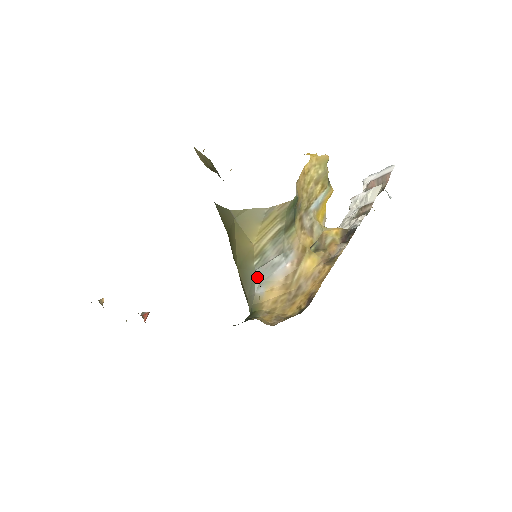
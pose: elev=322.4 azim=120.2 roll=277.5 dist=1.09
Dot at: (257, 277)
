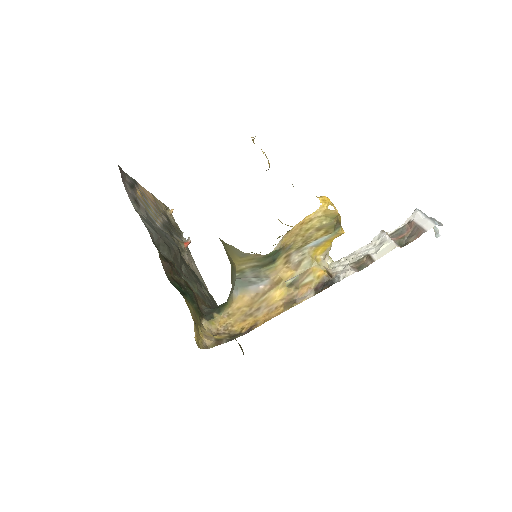
Dot at: (237, 283)
